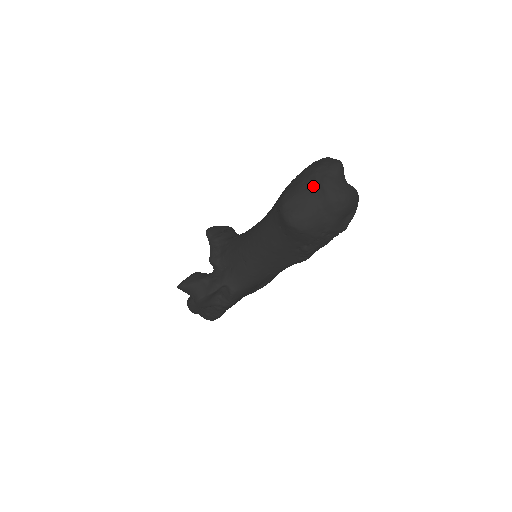
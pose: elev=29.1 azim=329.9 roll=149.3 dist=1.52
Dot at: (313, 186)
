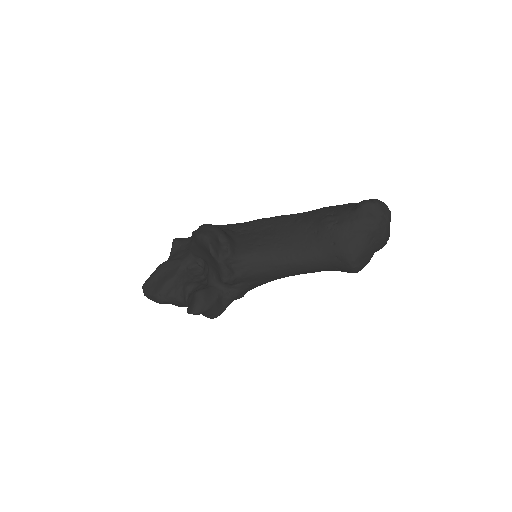
Dot at: (376, 240)
